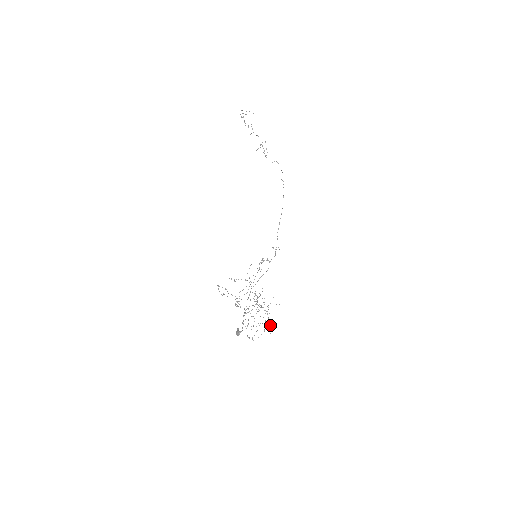
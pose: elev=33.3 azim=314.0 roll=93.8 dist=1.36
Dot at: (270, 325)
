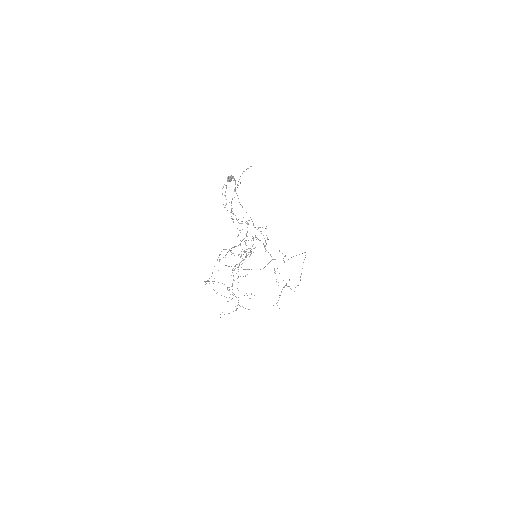
Dot at: occluded
